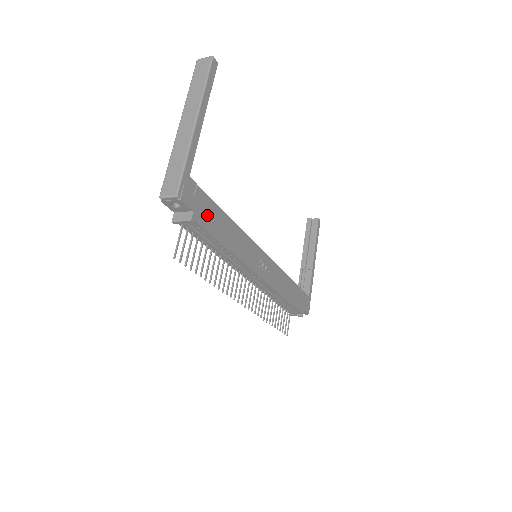
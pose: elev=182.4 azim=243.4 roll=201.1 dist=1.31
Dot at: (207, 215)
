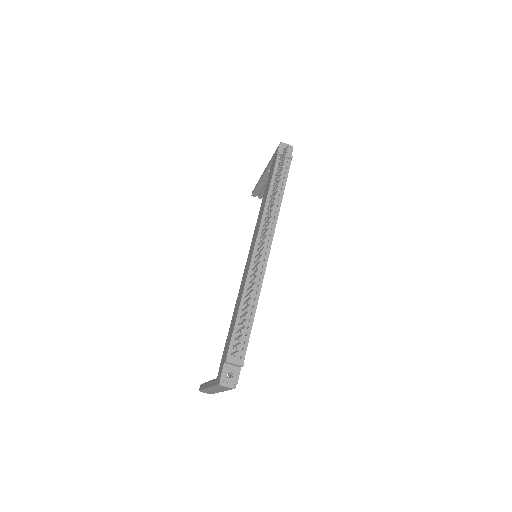
Dot at: occluded
